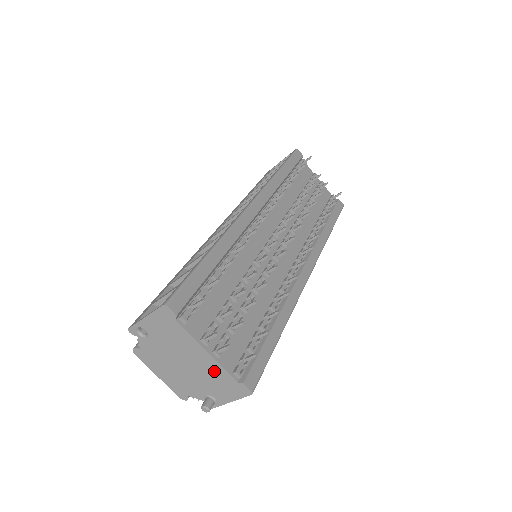
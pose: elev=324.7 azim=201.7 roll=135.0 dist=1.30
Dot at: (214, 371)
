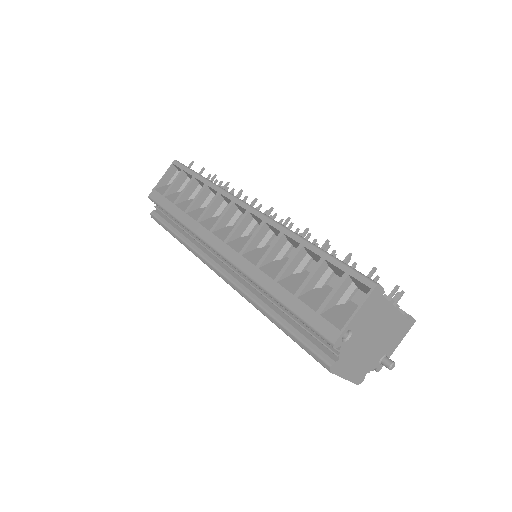
Dot at: (395, 324)
